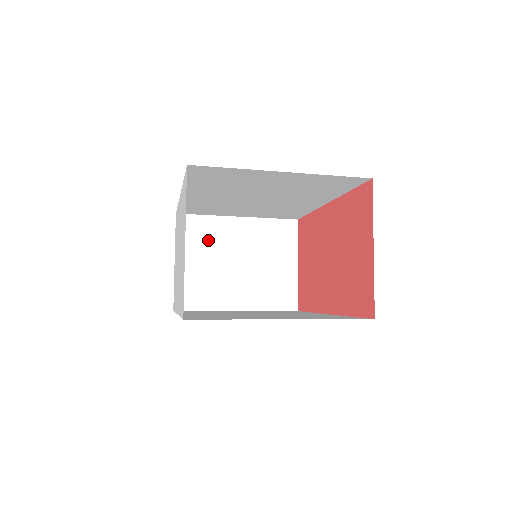
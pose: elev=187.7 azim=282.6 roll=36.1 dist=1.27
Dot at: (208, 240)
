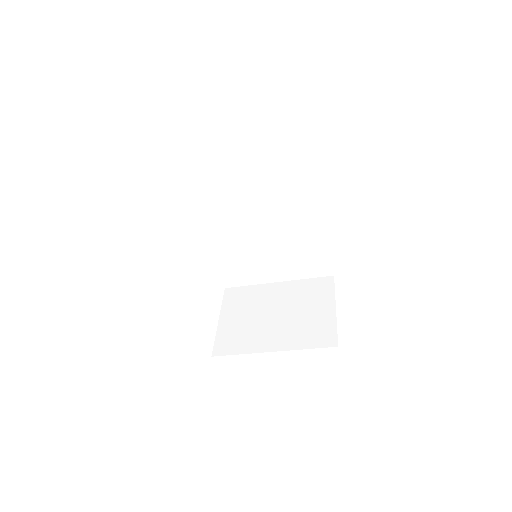
Dot at: (249, 301)
